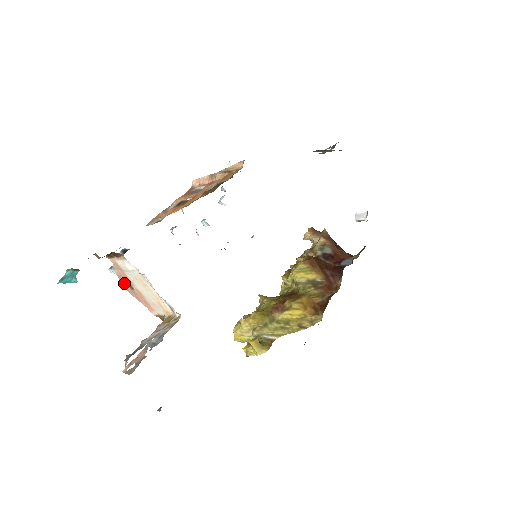
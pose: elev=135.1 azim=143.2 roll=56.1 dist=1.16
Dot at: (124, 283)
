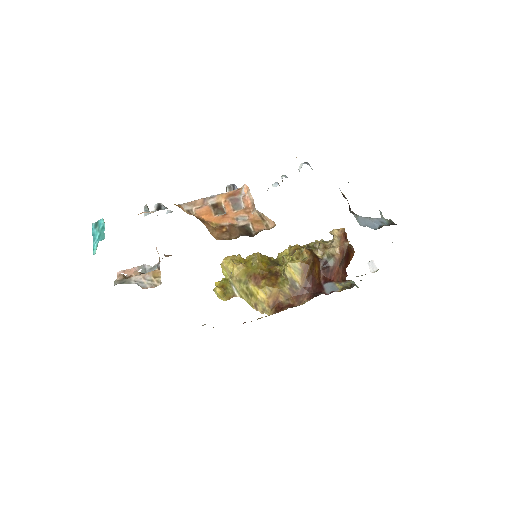
Dot at: occluded
